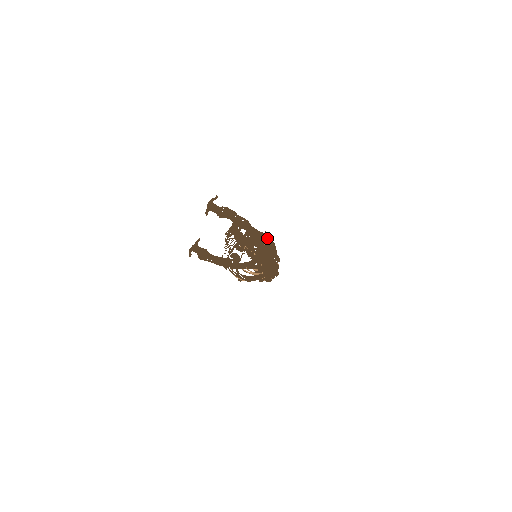
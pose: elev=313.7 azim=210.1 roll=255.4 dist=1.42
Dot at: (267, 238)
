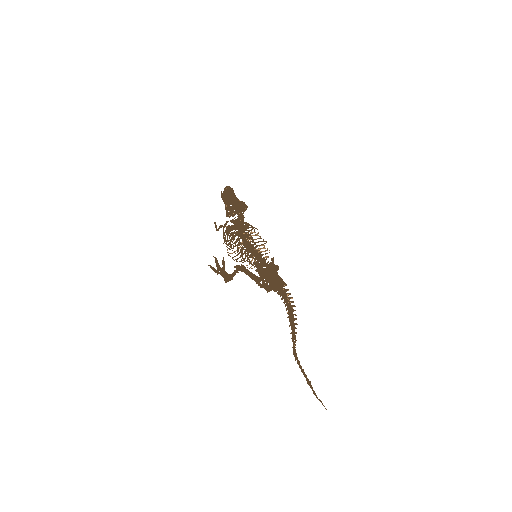
Dot at: (278, 269)
